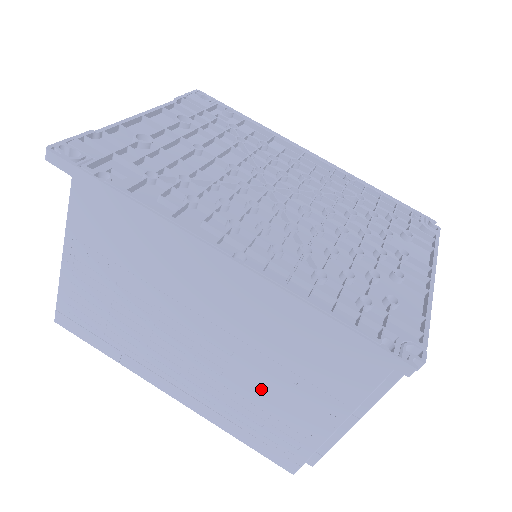
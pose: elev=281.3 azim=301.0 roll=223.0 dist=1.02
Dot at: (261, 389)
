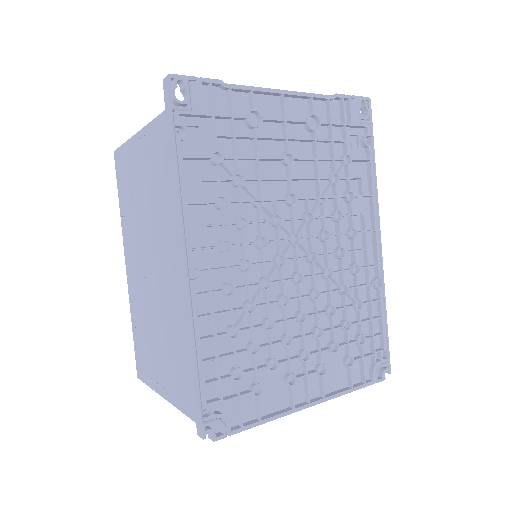
Dot at: (153, 332)
